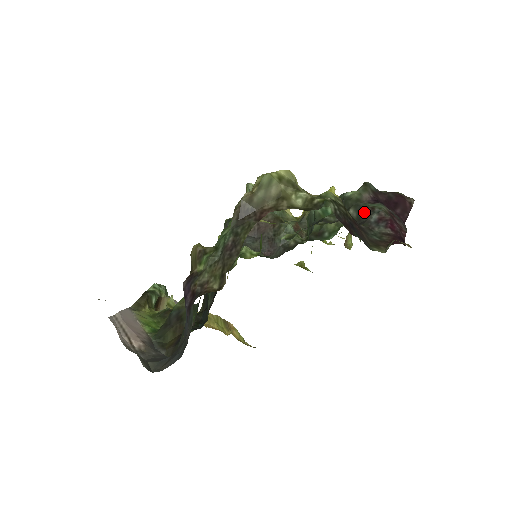
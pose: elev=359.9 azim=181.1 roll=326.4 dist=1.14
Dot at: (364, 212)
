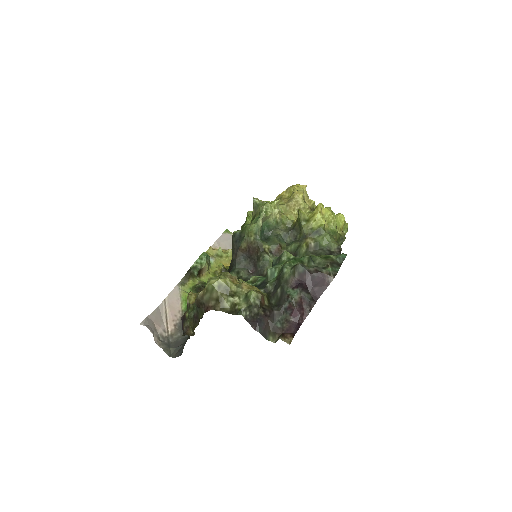
Dot at: (283, 297)
